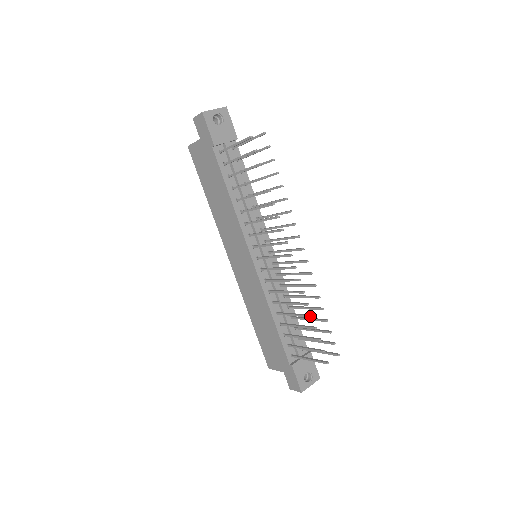
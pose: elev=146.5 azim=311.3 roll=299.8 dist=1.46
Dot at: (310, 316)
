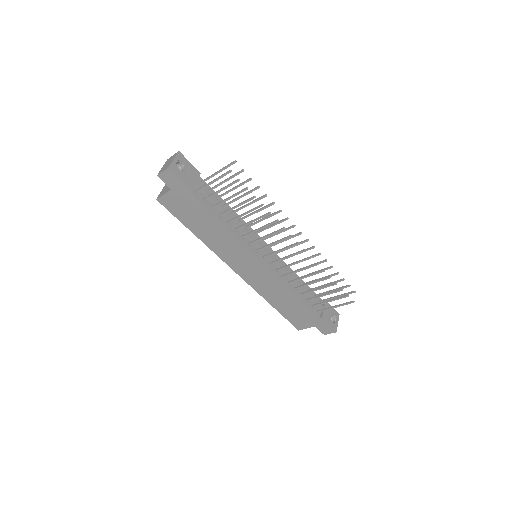
Dot at: (329, 278)
